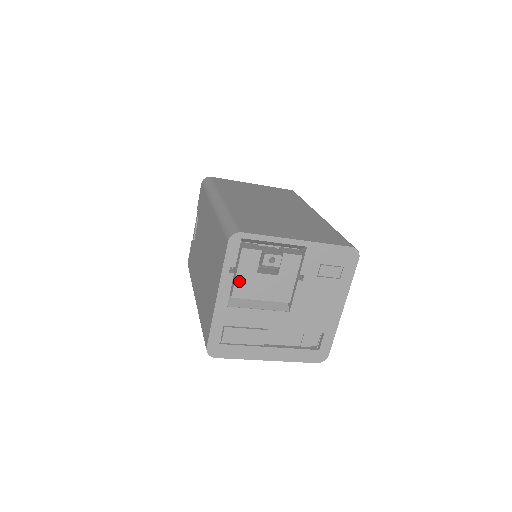
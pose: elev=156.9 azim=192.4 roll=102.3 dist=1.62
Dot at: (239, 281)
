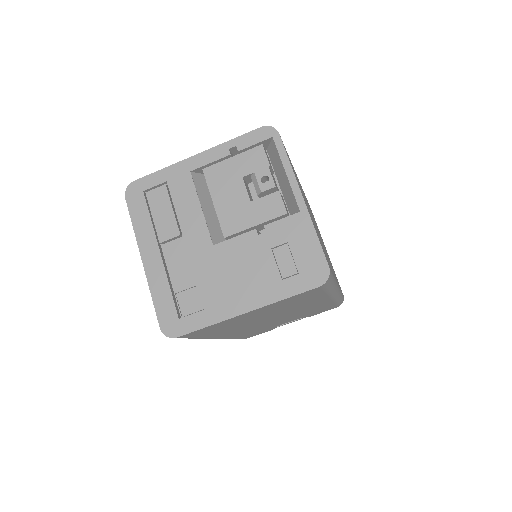
Dot at: (225, 165)
